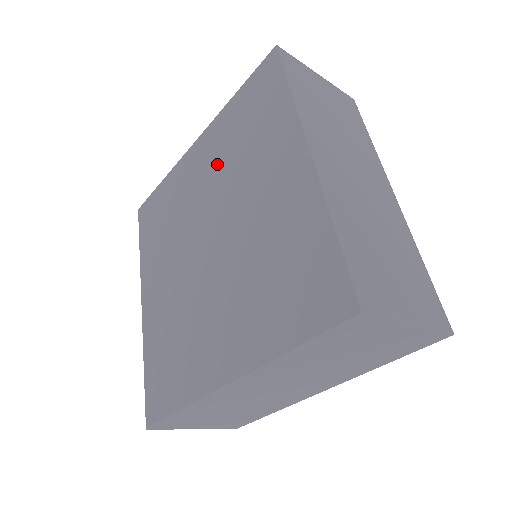
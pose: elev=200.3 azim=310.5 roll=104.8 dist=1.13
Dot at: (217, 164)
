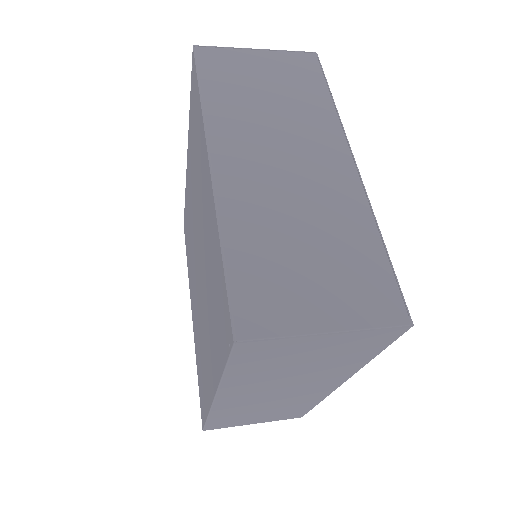
Dot at: (192, 179)
